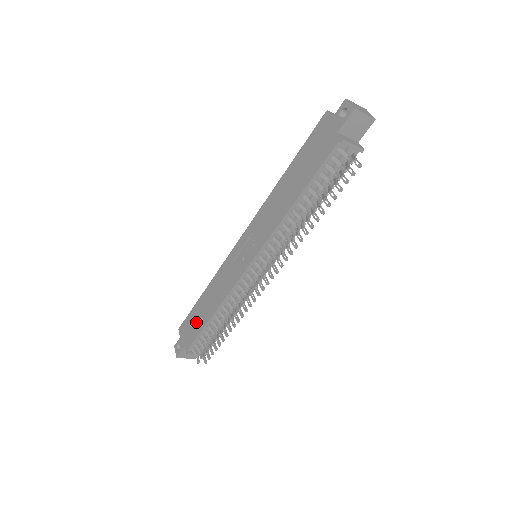
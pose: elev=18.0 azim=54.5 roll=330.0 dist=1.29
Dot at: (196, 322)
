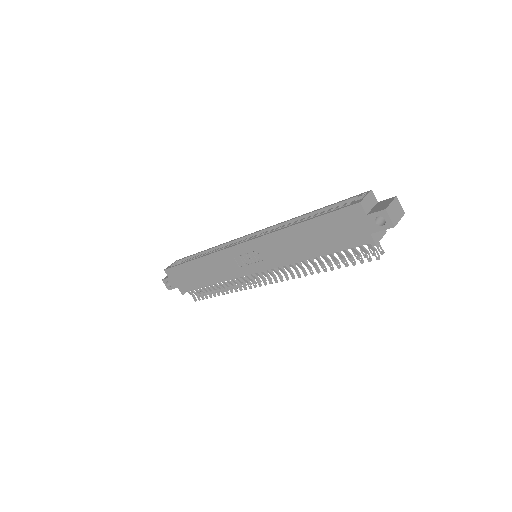
Dot at: (189, 278)
